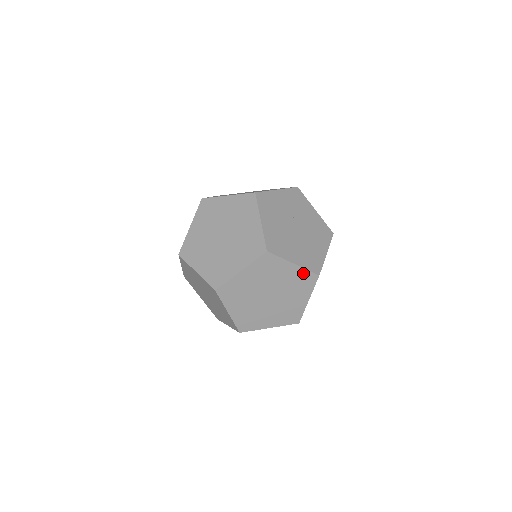
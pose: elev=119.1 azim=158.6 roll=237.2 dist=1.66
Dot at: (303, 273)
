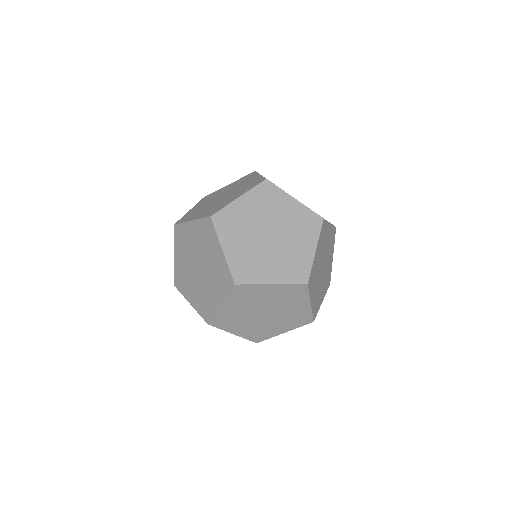
Dot at: (225, 268)
